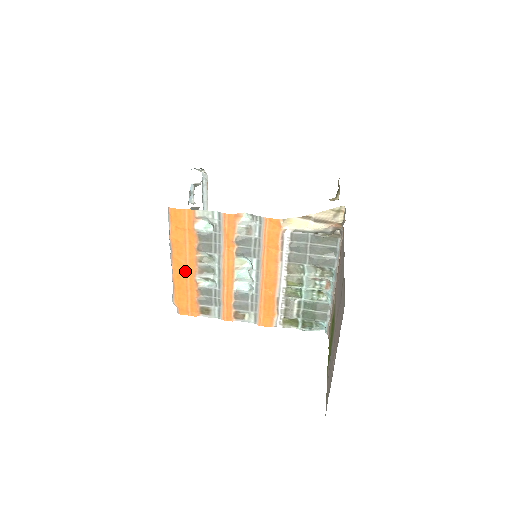
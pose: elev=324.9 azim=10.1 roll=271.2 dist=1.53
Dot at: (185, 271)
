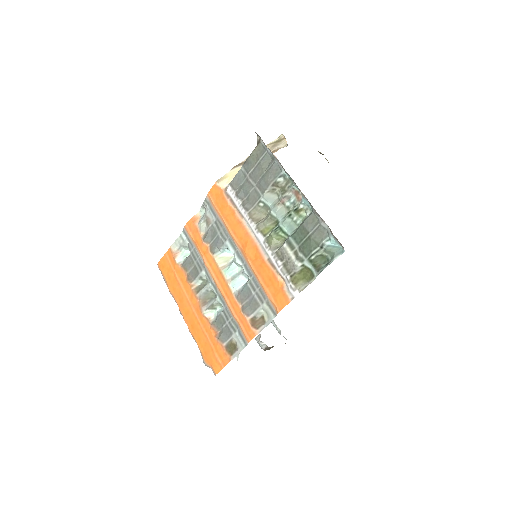
Dot at: (193, 315)
